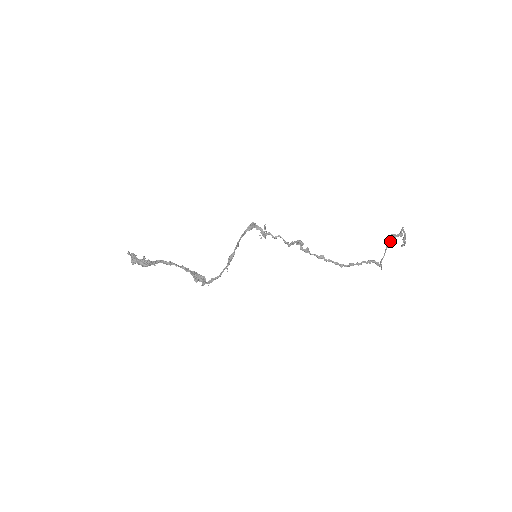
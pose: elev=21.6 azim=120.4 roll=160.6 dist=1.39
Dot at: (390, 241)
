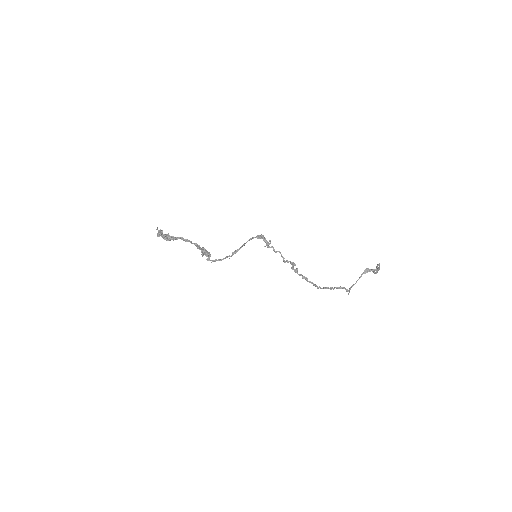
Dot at: occluded
